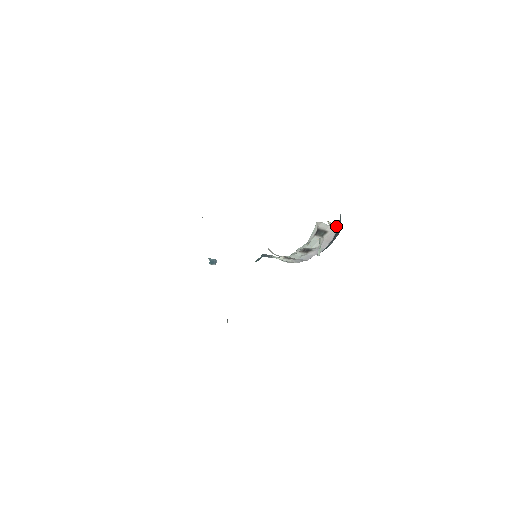
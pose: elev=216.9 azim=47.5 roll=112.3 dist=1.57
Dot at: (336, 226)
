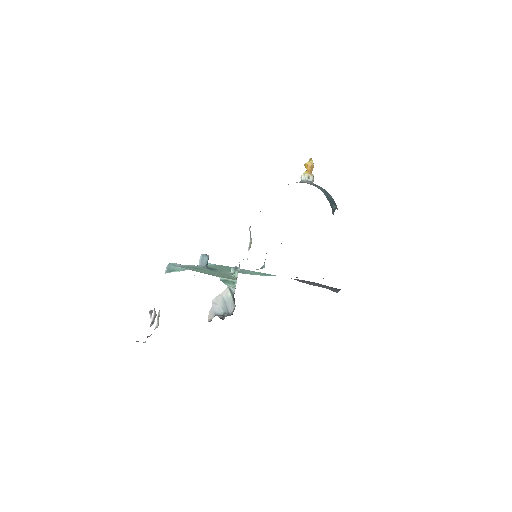
Dot at: occluded
